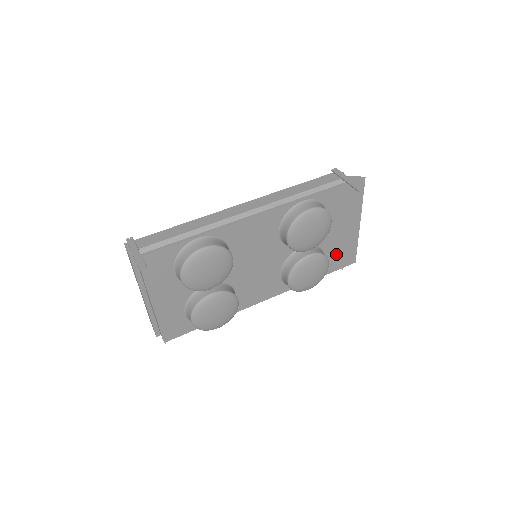
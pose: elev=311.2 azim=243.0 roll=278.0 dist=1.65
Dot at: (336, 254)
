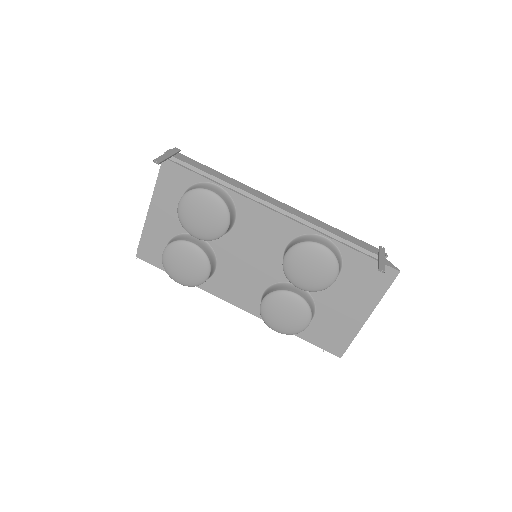
Dot at: (326, 327)
